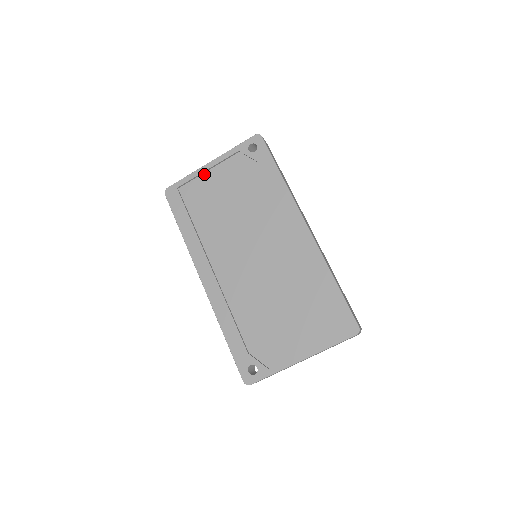
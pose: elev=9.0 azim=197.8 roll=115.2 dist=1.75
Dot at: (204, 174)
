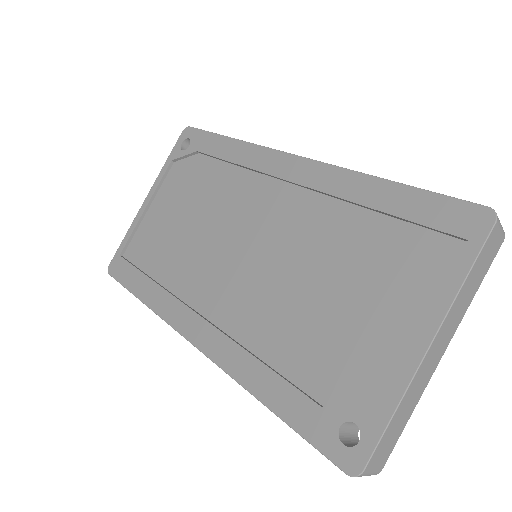
Dot at: (145, 216)
